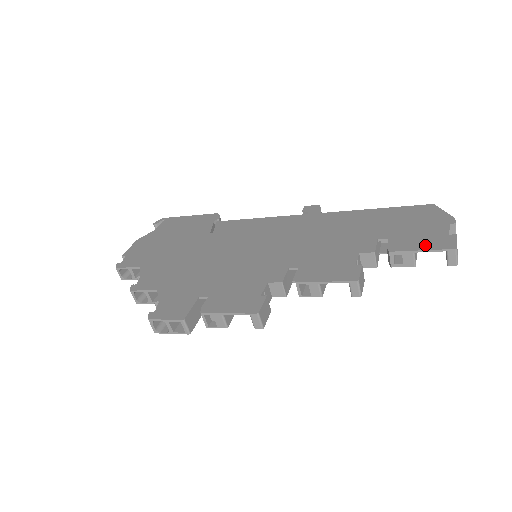
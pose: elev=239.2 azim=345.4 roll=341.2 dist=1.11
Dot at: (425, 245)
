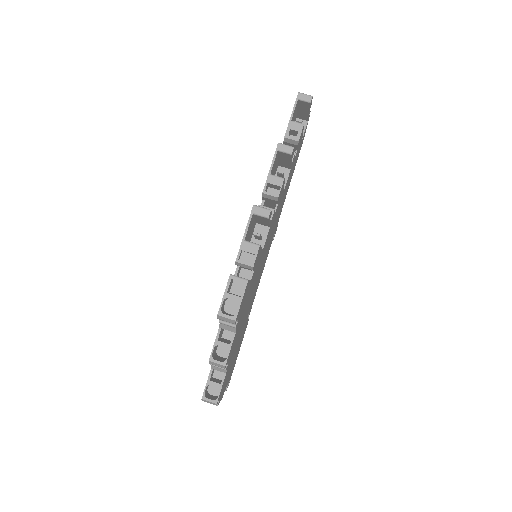
Dot at: (291, 115)
